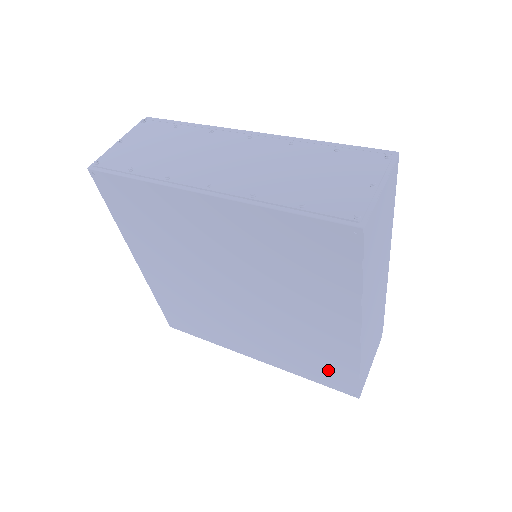
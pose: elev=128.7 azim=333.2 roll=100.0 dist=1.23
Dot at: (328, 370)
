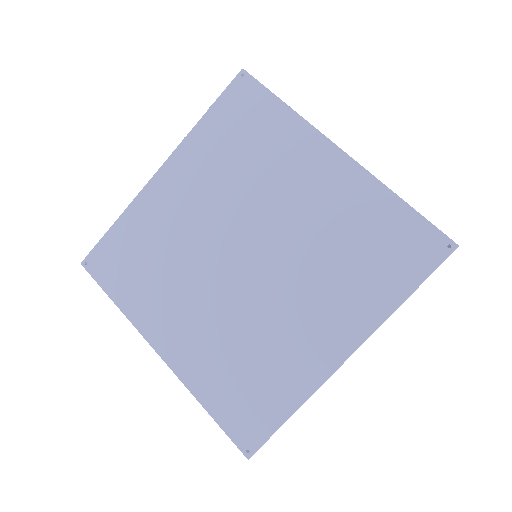
Dot at: (391, 244)
